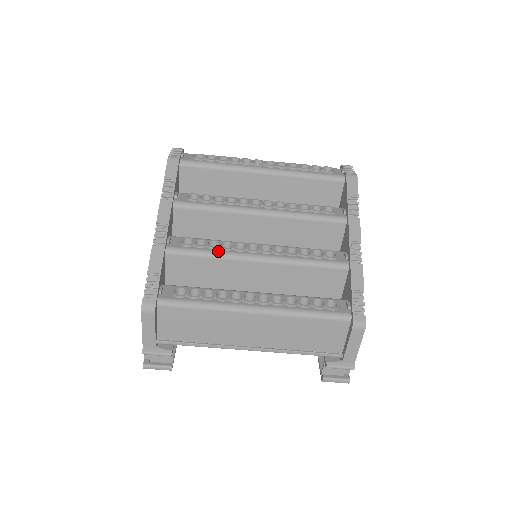
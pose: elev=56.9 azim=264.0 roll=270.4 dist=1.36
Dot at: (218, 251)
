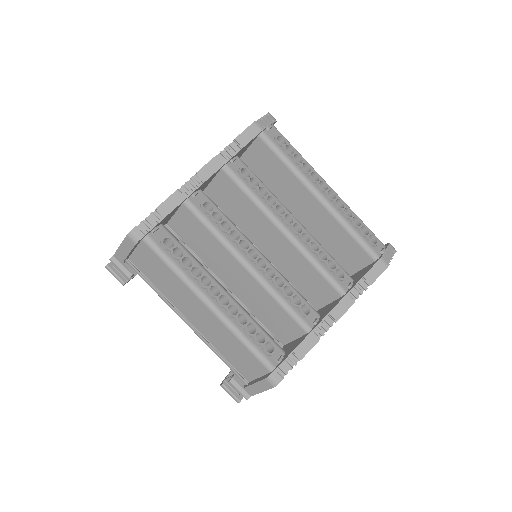
Dot at: (223, 235)
